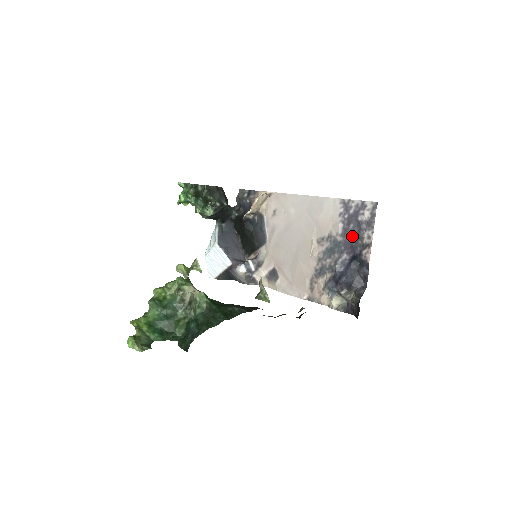
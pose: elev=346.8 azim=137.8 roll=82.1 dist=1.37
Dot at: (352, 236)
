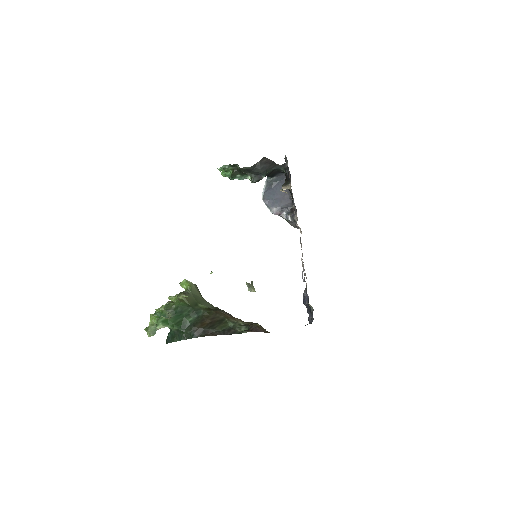
Dot at: (306, 293)
